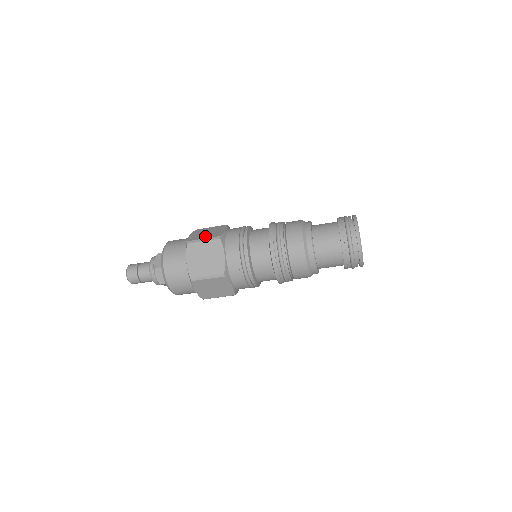
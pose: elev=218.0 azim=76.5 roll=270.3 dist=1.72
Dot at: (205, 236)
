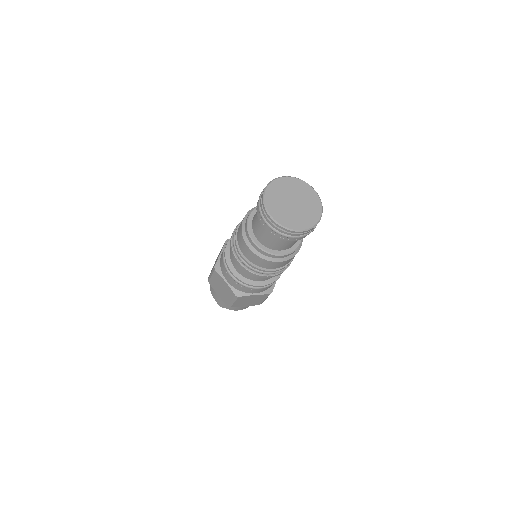
Dot at: occluded
